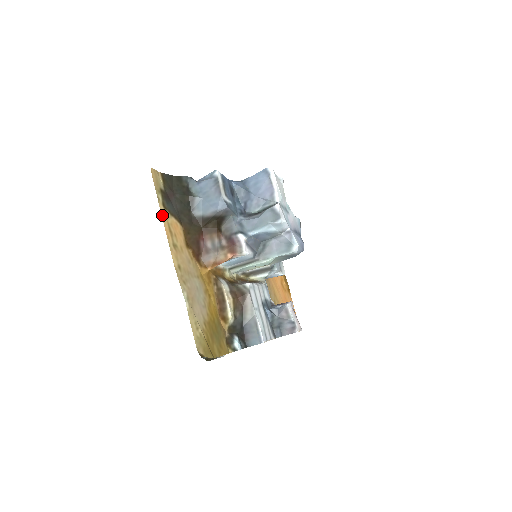
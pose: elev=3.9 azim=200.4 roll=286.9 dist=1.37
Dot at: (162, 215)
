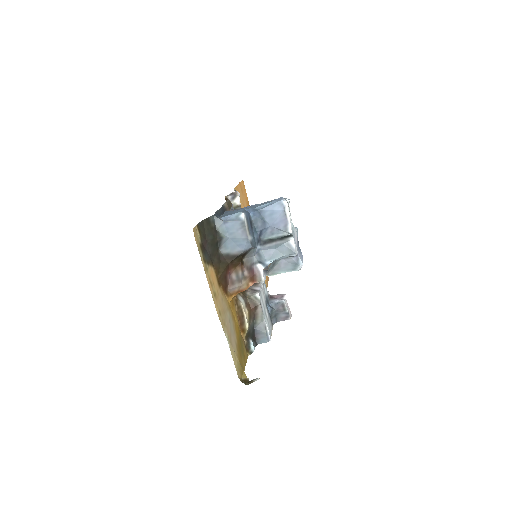
Dot at: (205, 272)
